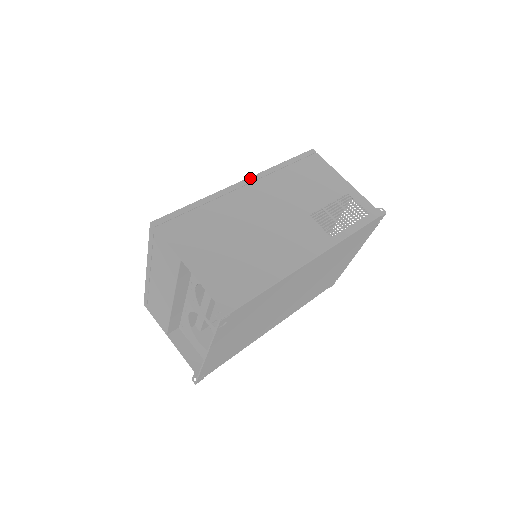
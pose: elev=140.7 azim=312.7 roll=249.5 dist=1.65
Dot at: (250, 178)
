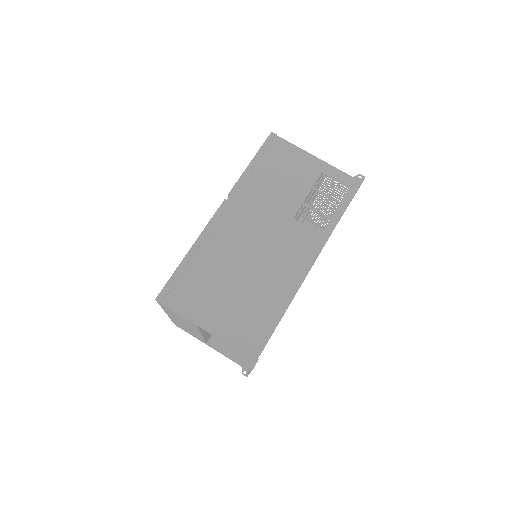
Dot at: (224, 202)
